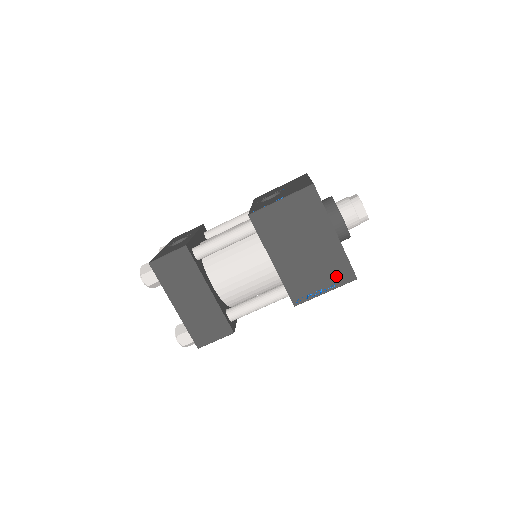
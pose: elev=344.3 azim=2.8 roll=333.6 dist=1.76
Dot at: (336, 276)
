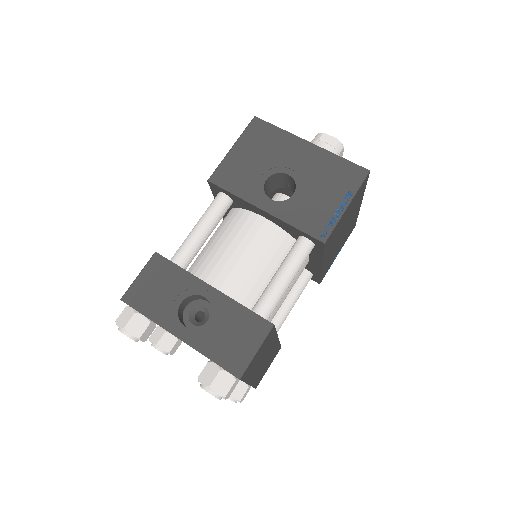
Dot at: (347, 236)
